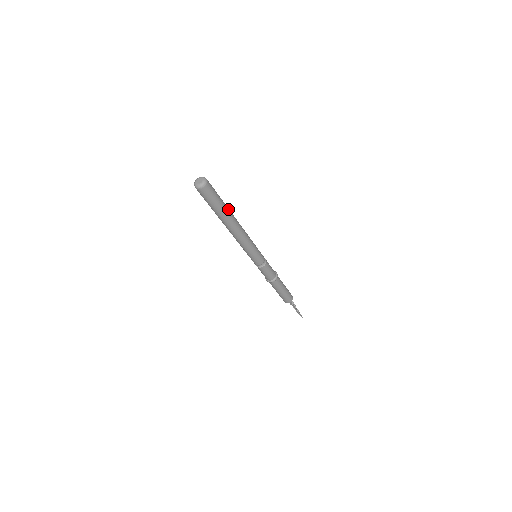
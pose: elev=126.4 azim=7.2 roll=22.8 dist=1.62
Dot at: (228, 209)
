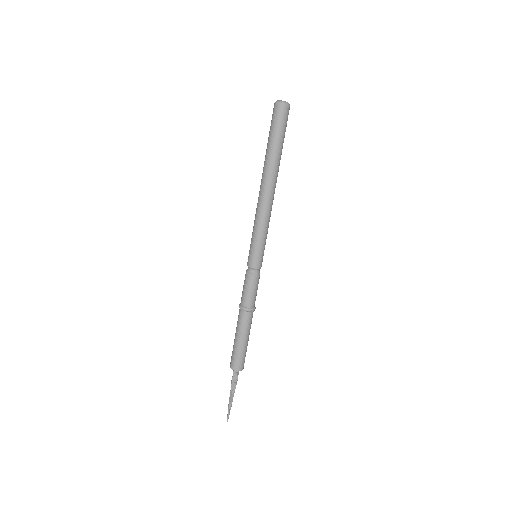
Dot at: (278, 160)
